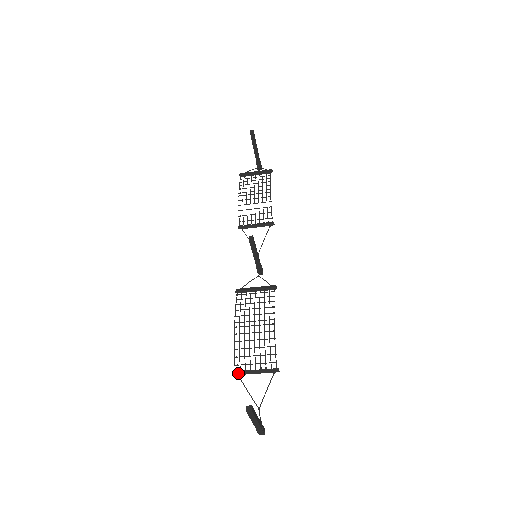
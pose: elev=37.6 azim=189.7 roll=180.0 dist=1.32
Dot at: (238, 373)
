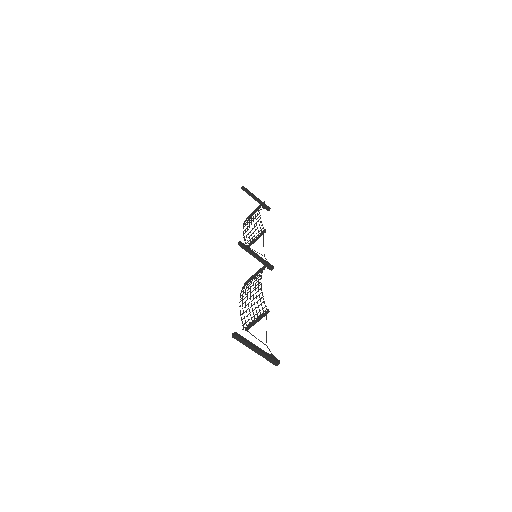
Dot at: (247, 329)
